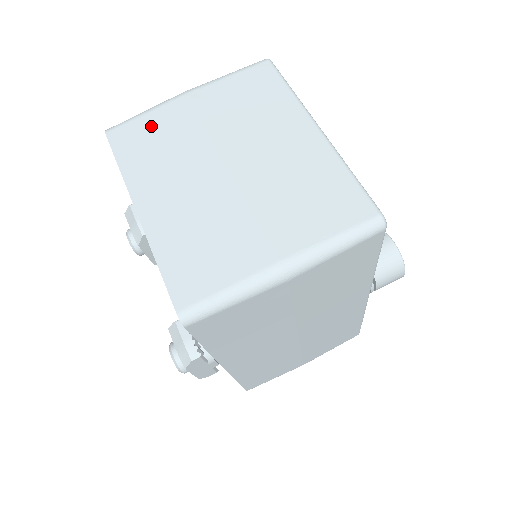
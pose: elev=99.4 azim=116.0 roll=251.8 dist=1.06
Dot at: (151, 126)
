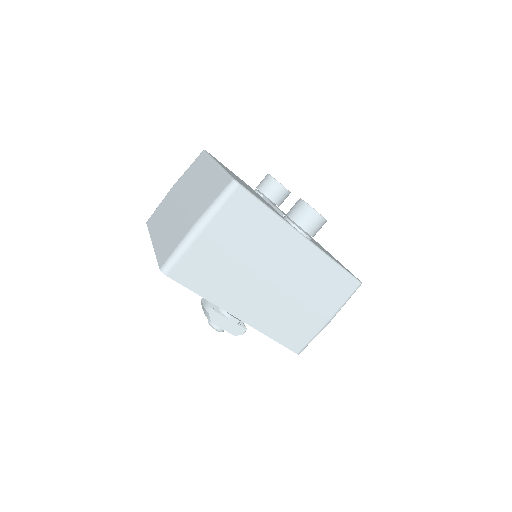
Dot at: (160, 208)
